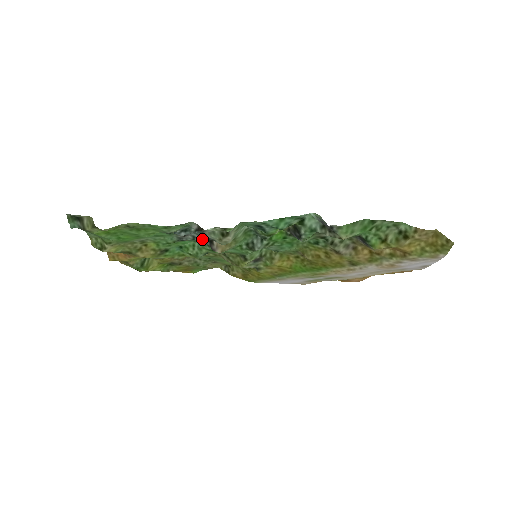
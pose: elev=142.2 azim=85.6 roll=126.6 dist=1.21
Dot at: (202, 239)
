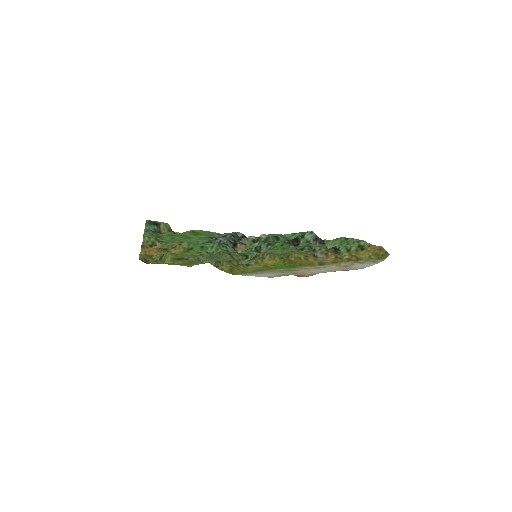
Dot at: (227, 242)
